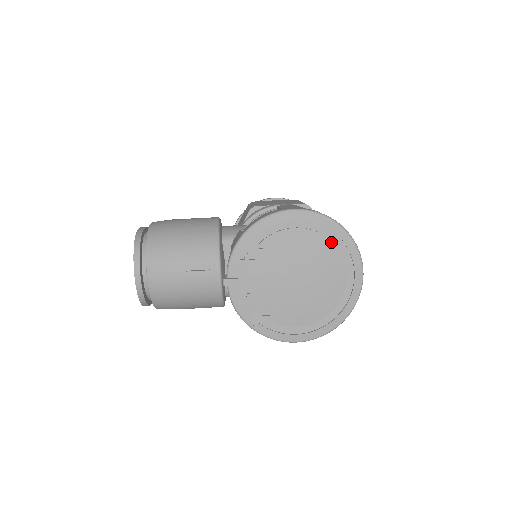
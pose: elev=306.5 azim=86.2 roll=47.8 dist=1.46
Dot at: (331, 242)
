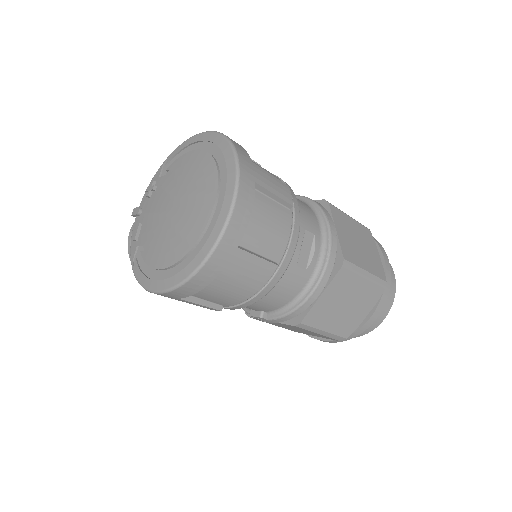
Dot at: (214, 162)
